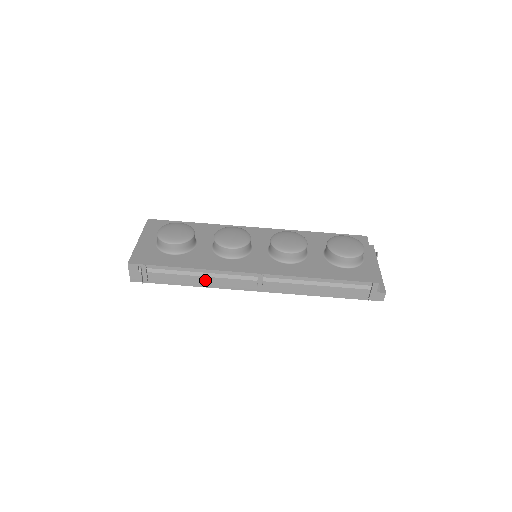
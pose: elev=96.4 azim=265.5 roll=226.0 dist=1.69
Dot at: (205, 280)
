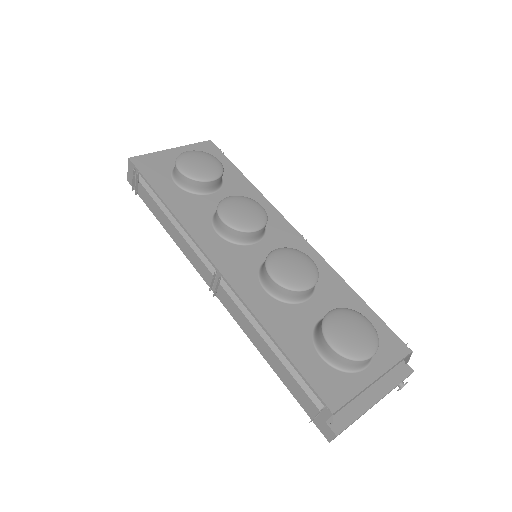
Dot at: (176, 233)
